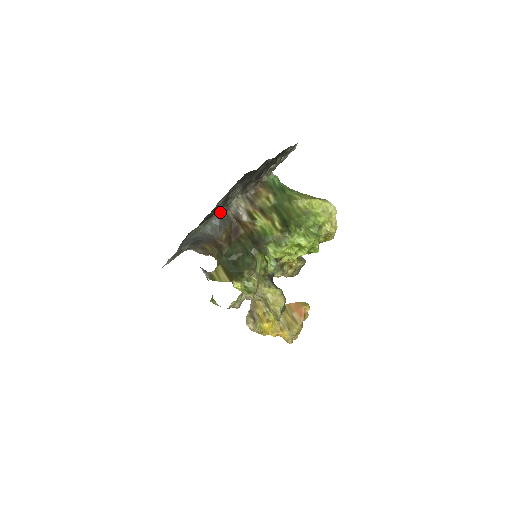
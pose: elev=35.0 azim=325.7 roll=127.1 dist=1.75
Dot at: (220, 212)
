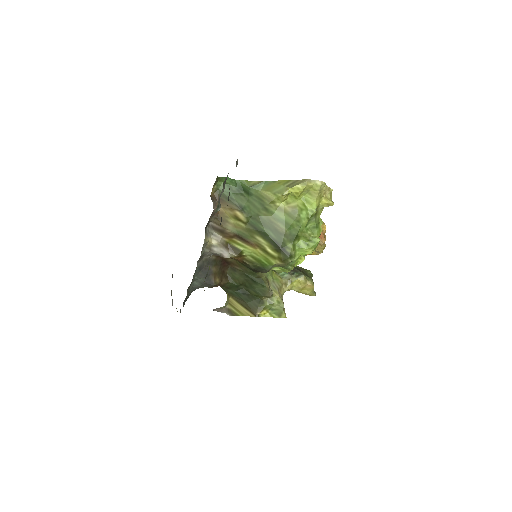
Dot at: (197, 267)
